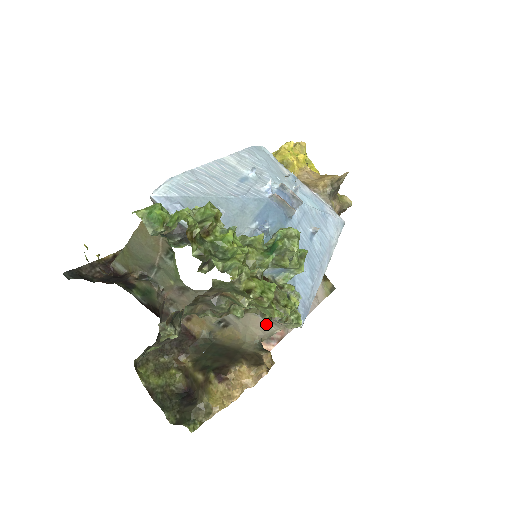
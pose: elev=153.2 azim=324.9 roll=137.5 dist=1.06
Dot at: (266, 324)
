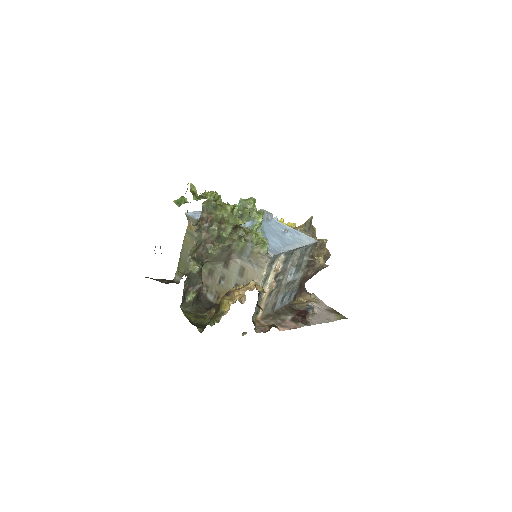
Dot at: (257, 270)
